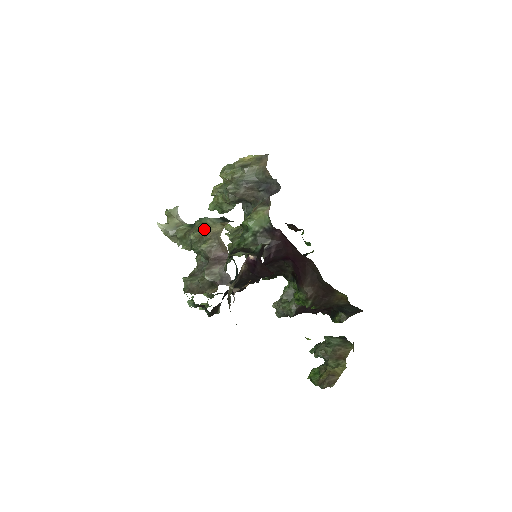
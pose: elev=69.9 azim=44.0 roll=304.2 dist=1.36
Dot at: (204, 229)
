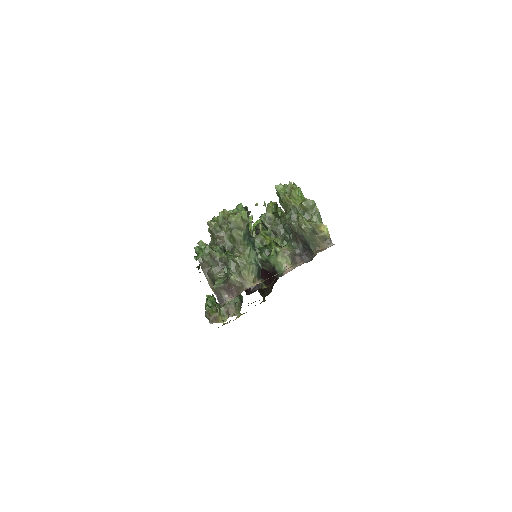
Dot at: (244, 271)
